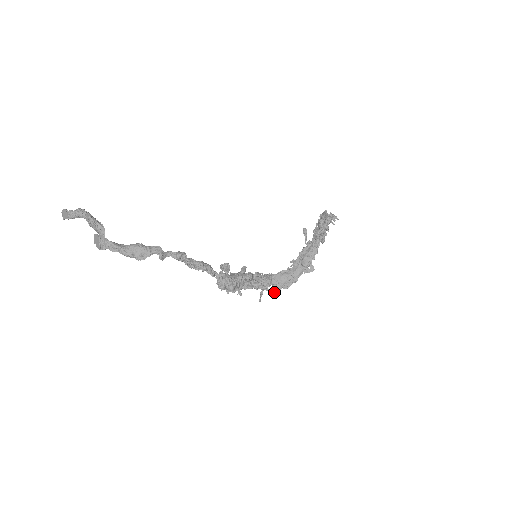
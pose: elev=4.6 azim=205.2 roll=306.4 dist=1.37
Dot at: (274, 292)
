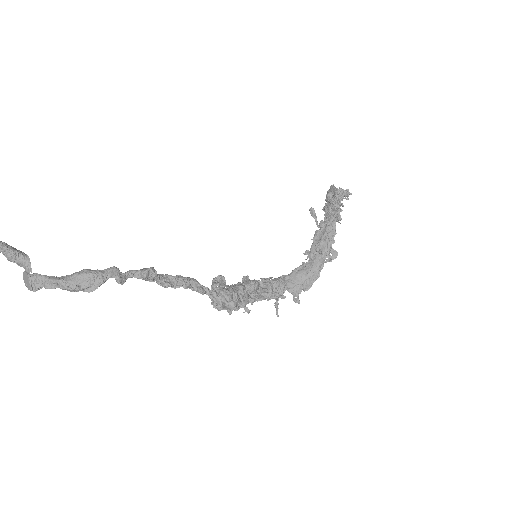
Dot at: (293, 299)
